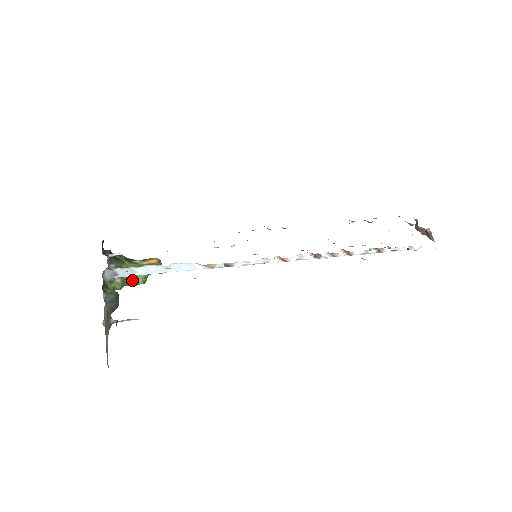
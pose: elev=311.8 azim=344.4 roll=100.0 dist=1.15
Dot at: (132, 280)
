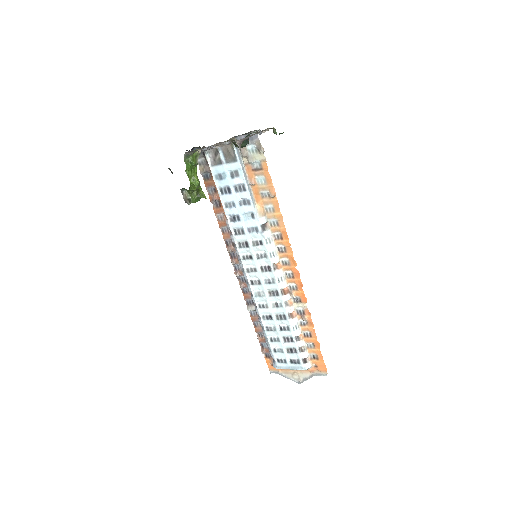
Dot at: (196, 175)
